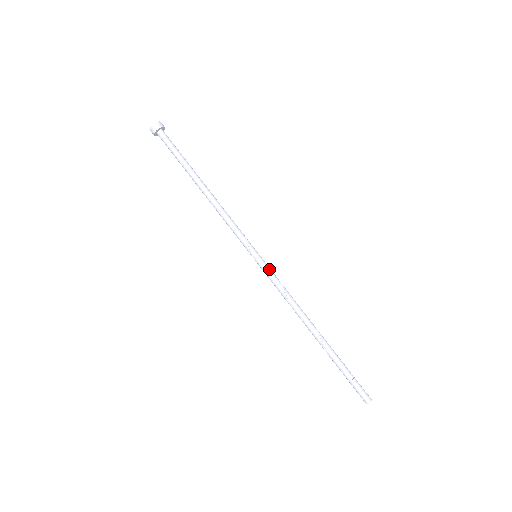
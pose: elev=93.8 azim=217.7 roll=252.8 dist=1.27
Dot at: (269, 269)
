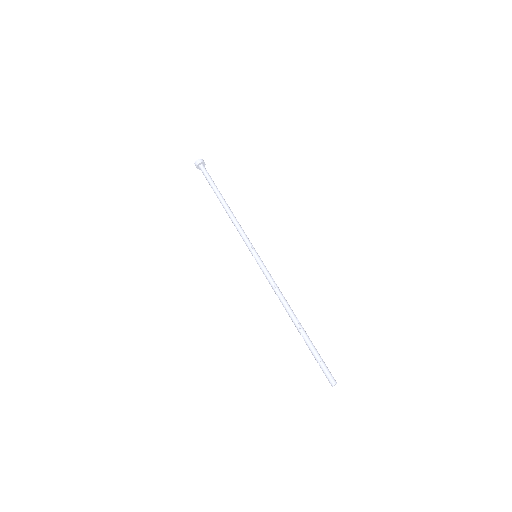
Dot at: (265, 266)
